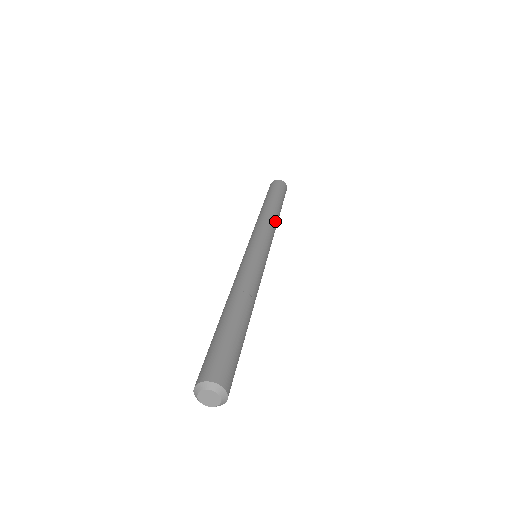
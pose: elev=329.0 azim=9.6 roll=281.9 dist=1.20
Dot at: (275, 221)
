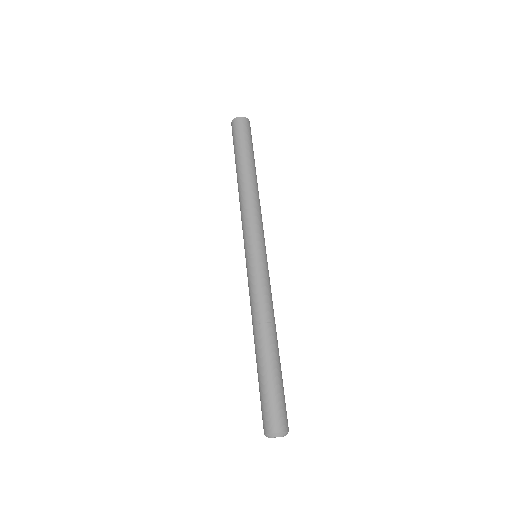
Dot at: (251, 195)
